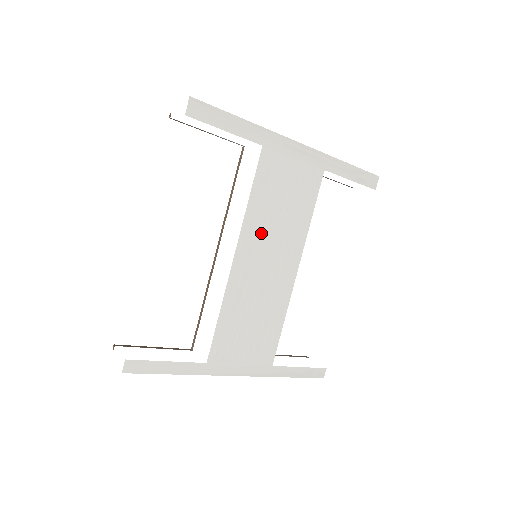
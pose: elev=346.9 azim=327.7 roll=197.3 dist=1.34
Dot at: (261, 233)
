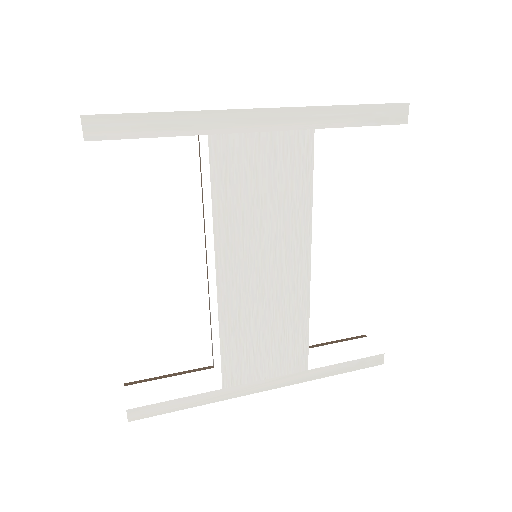
Dot at: (244, 239)
